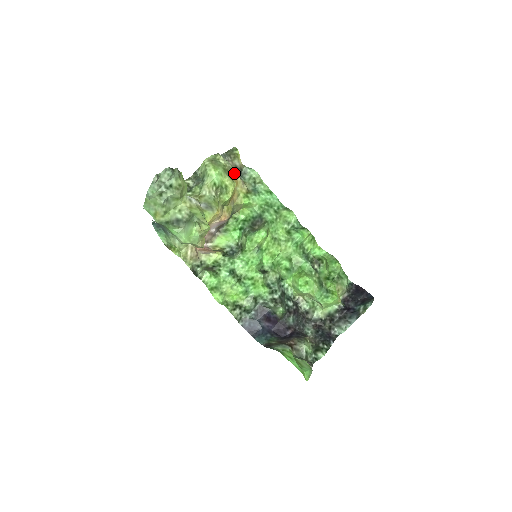
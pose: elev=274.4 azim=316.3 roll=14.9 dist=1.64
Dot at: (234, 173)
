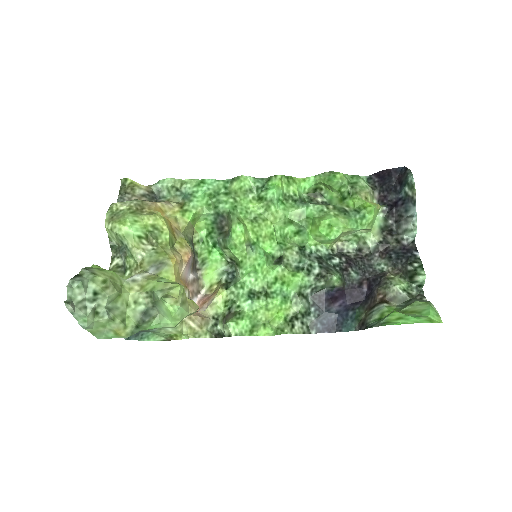
Dot at: (147, 205)
